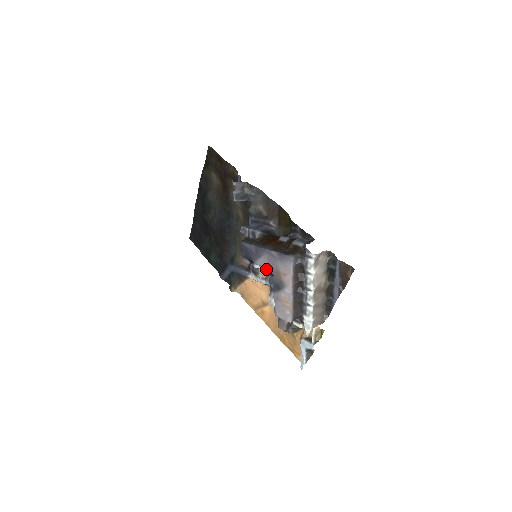
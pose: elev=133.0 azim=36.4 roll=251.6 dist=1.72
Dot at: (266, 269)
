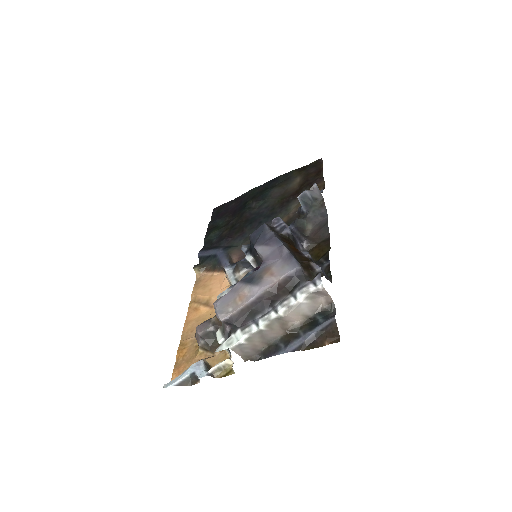
Dot at: occluded
